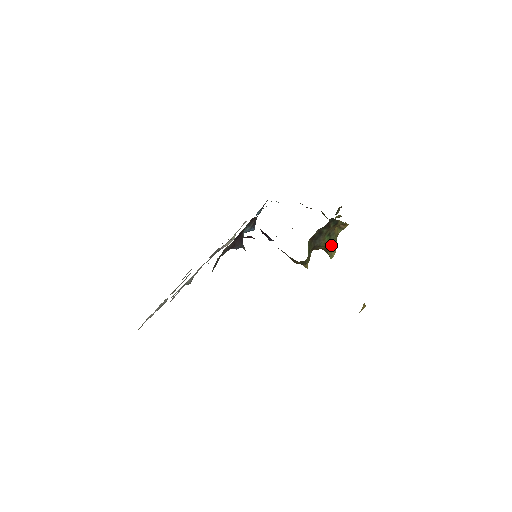
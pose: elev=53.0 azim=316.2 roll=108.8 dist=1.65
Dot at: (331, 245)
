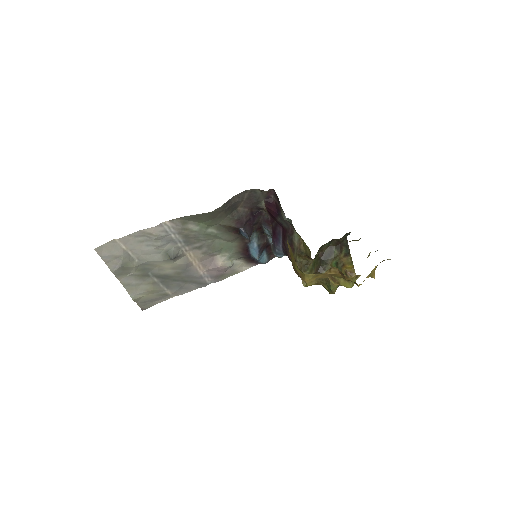
Dot at: occluded
